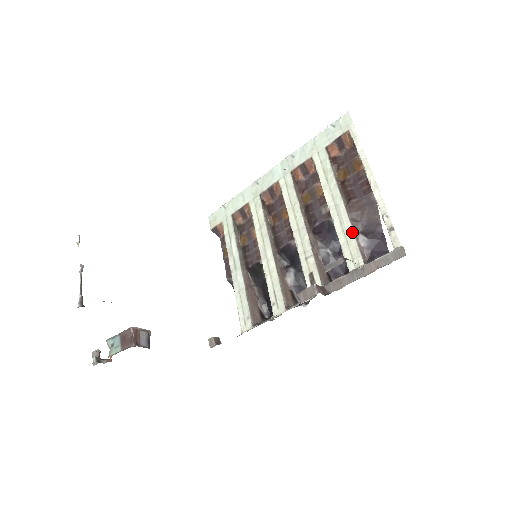
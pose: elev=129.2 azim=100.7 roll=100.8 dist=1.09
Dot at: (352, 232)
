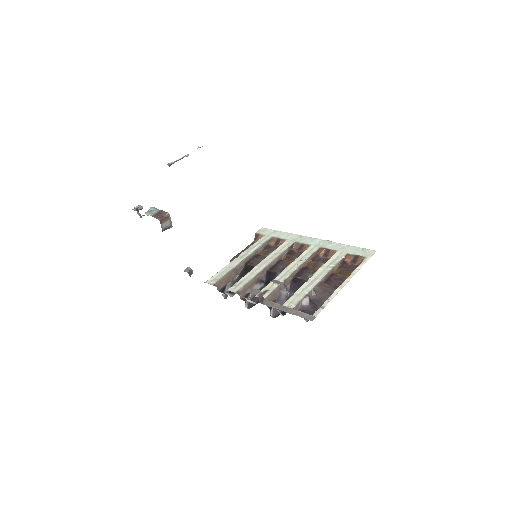
Dot at: (307, 293)
